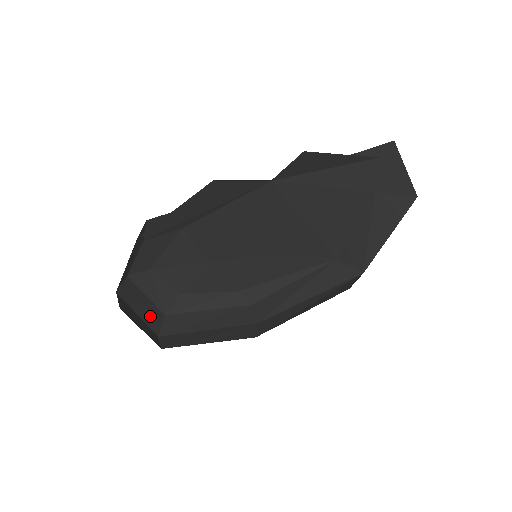
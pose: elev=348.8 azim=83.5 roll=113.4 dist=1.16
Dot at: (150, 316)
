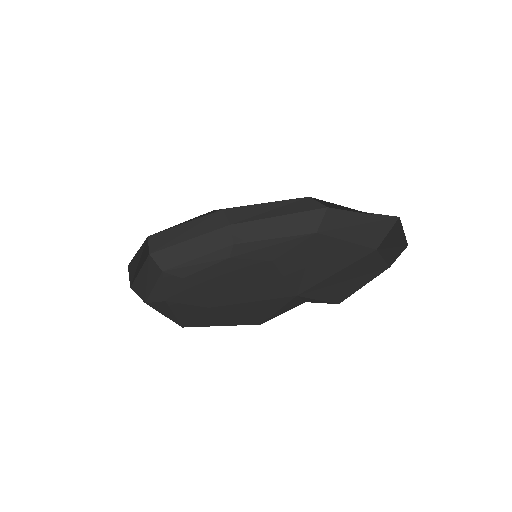
Dot at: (143, 255)
